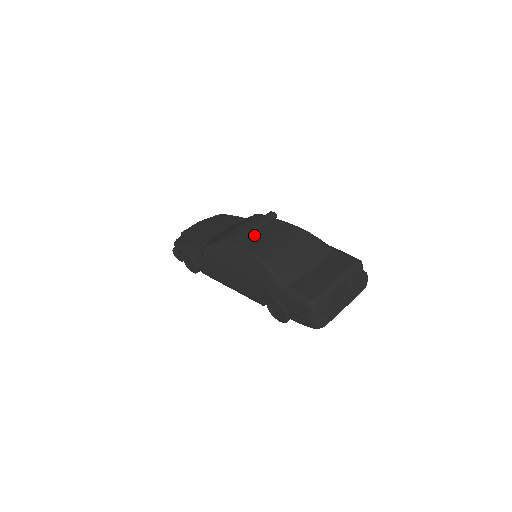
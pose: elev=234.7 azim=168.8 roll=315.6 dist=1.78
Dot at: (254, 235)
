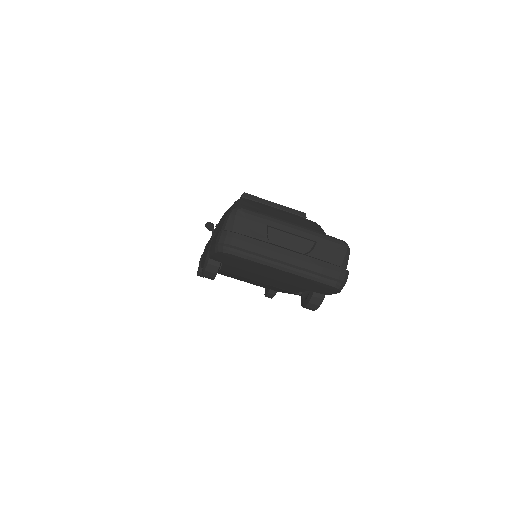
Dot at: occluded
